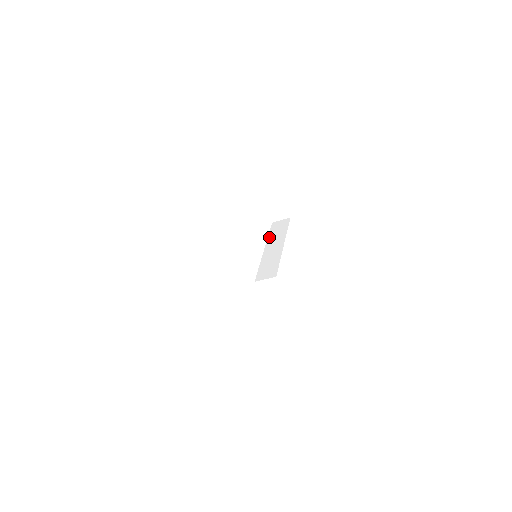
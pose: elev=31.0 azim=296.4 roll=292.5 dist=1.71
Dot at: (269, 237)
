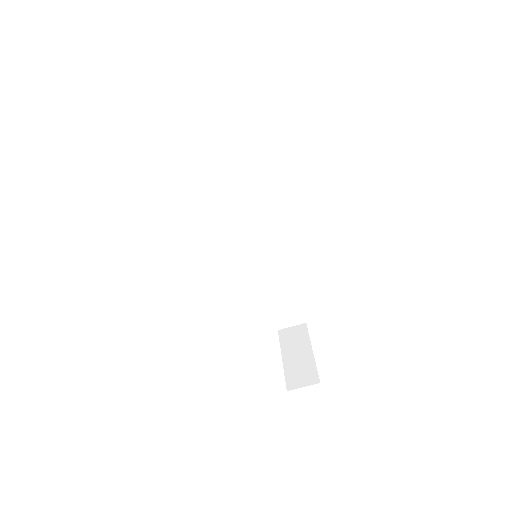
Dot at: occluded
